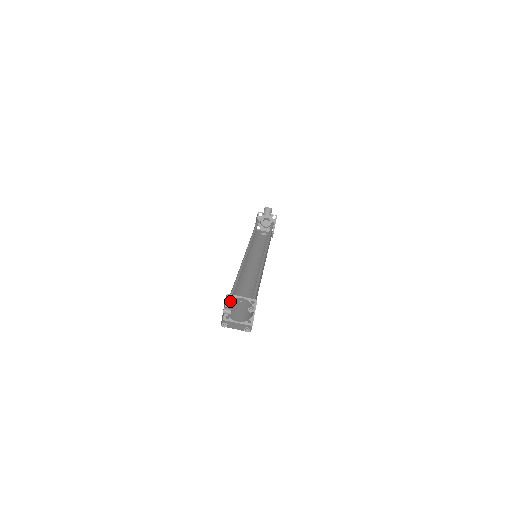
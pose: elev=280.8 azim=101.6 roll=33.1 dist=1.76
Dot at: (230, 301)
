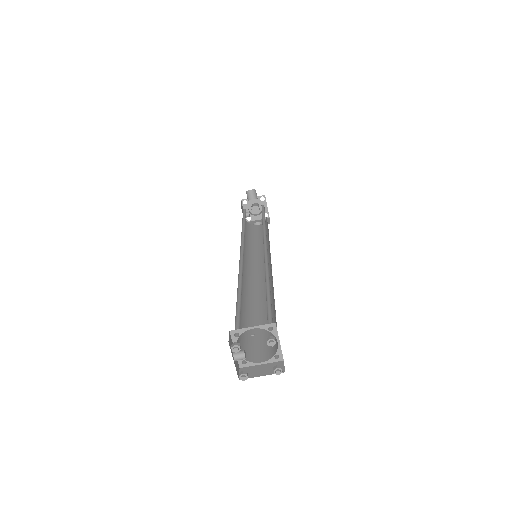
Dot at: (240, 336)
